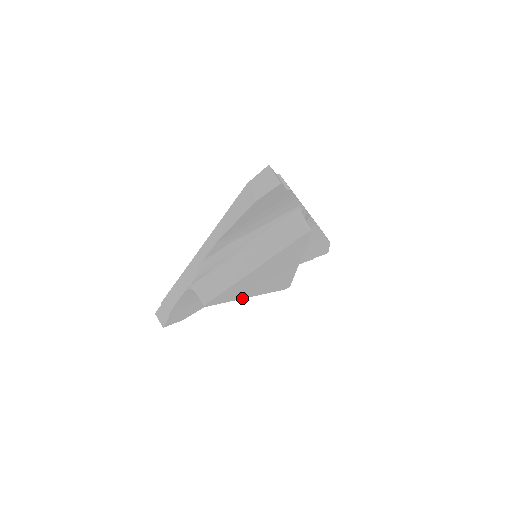
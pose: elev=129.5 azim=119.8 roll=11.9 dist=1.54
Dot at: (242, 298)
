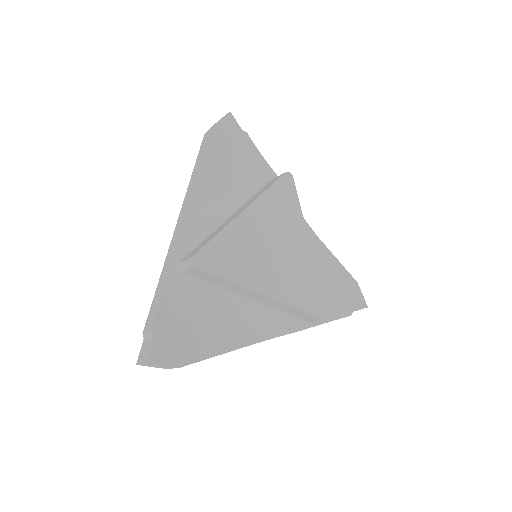
Dot at: (252, 288)
